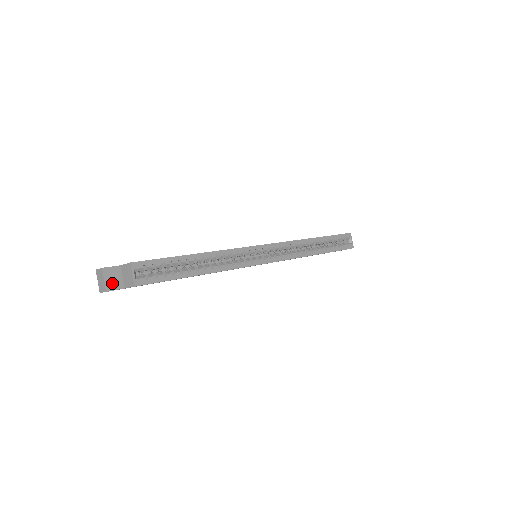
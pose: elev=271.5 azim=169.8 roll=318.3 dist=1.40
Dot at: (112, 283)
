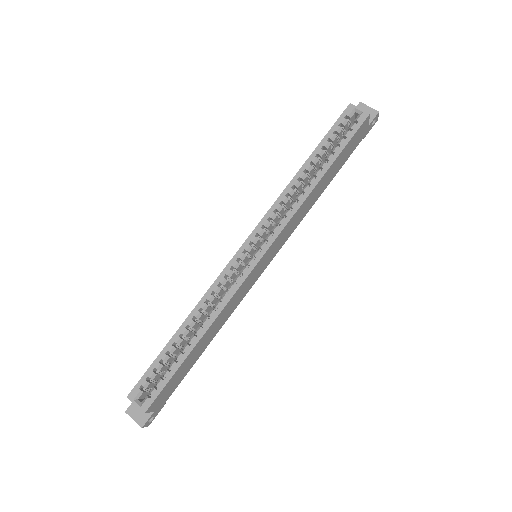
Dot at: (141, 416)
